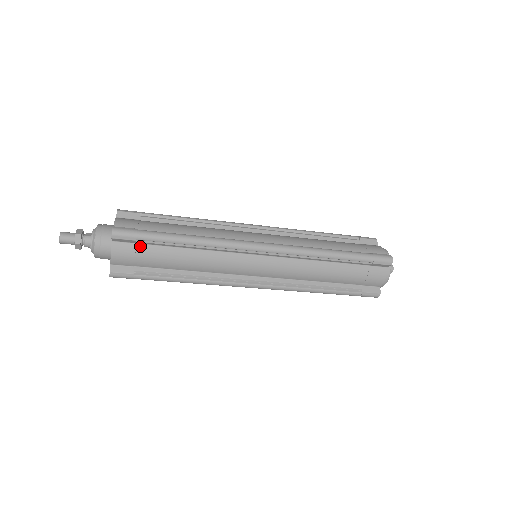
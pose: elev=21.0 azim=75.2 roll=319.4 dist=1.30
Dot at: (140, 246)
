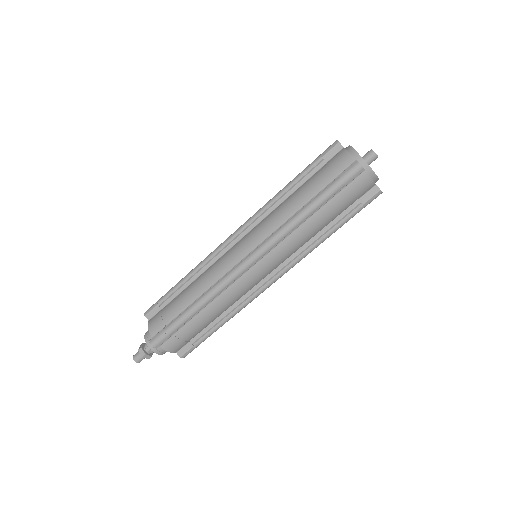
Dot at: (164, 309)
